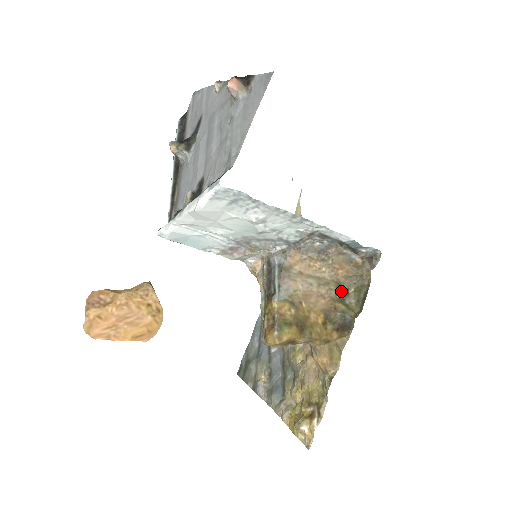
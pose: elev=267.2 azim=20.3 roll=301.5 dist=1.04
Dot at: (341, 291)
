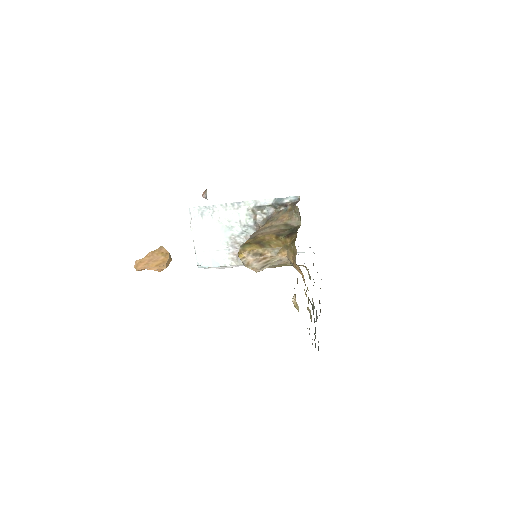
Dot at: (291, 227)
